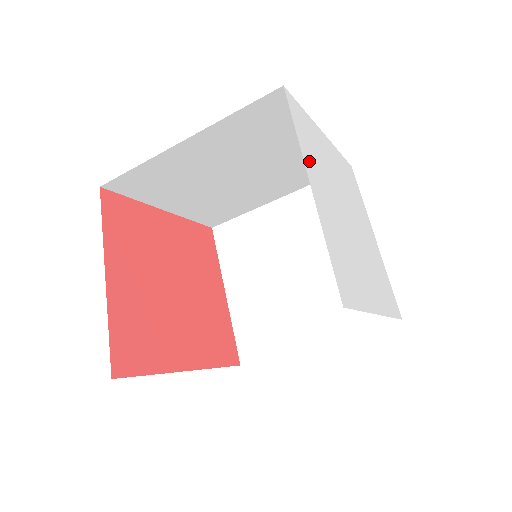
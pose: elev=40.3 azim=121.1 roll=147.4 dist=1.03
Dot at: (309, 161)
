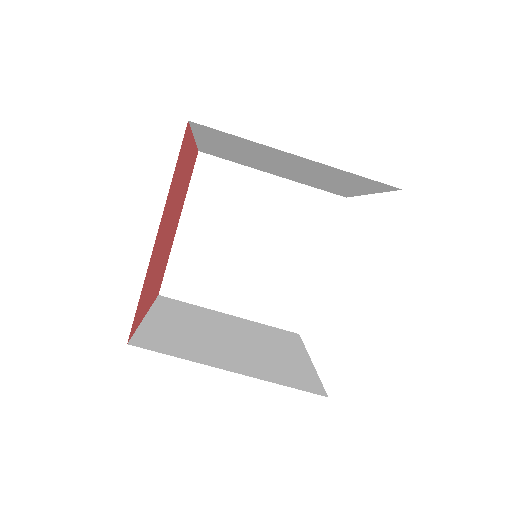
Dot at: occluded
